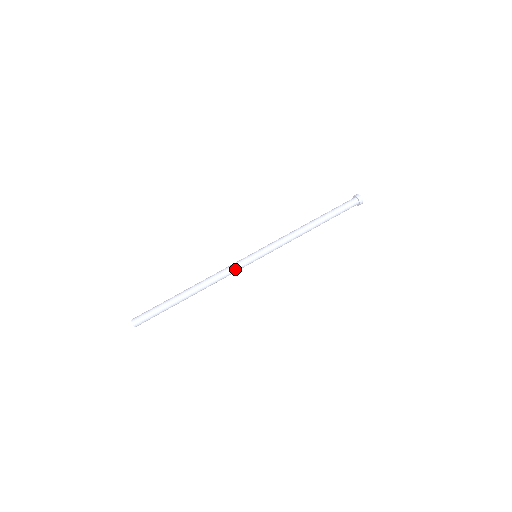
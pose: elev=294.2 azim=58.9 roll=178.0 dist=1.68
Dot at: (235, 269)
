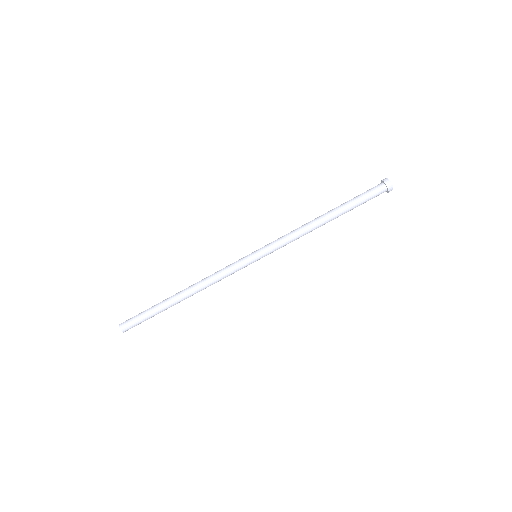
Dot at: (230, 270)
